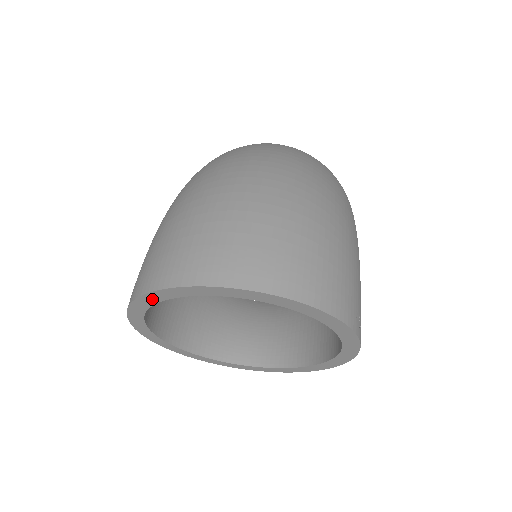
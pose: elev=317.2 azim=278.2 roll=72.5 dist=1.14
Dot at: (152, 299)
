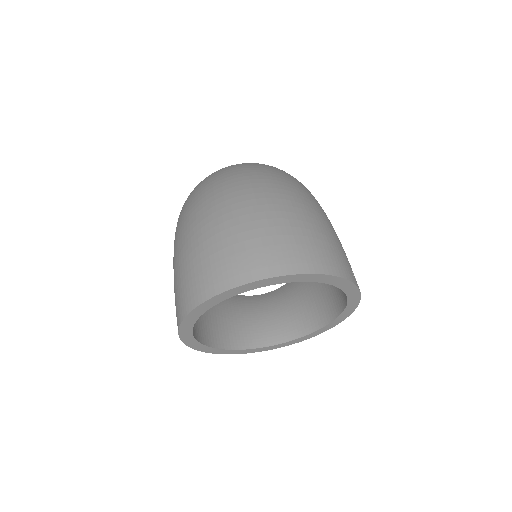
Dot at: (201, 310)
